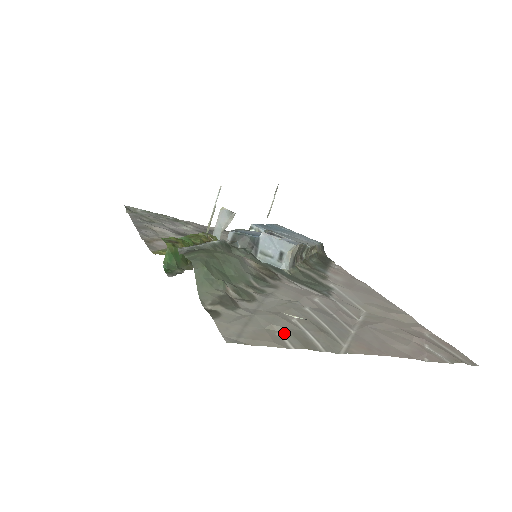
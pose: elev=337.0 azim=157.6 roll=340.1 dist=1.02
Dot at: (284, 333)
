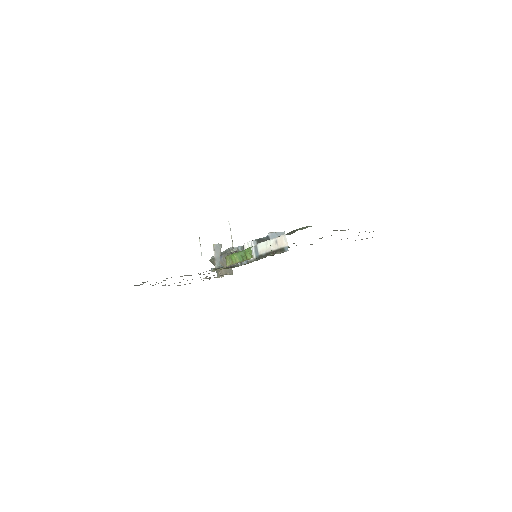
Dot at: occluded
